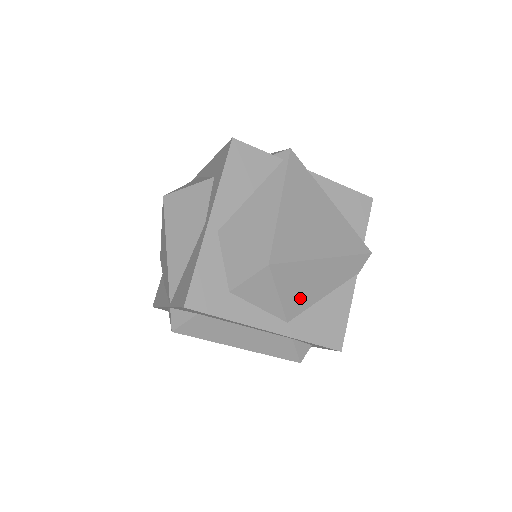
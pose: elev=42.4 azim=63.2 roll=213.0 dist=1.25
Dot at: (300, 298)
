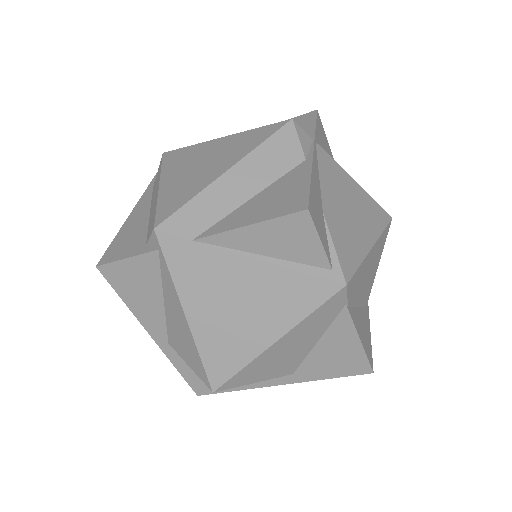
Dot at: (285, 364)
